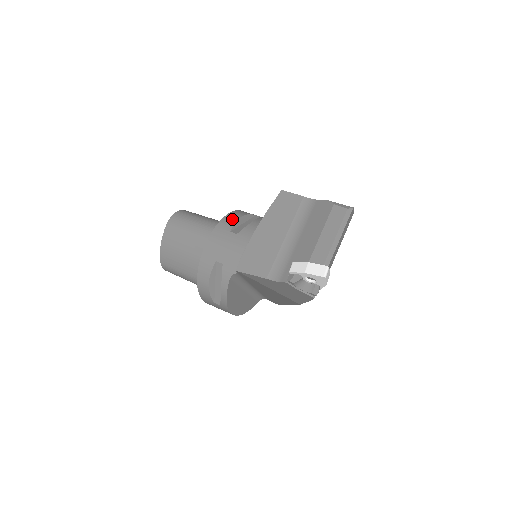
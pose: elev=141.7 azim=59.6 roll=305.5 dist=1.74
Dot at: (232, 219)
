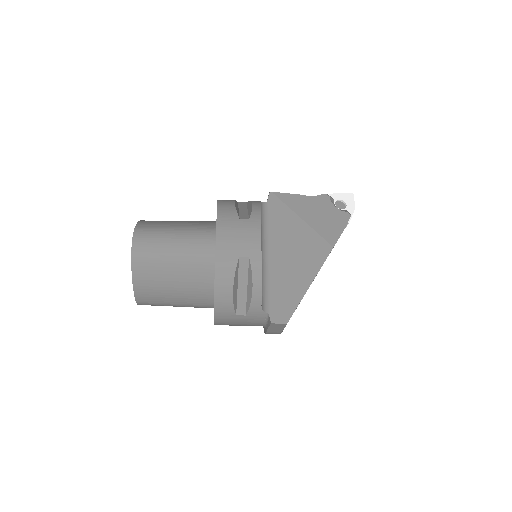
Dot at: occluded
